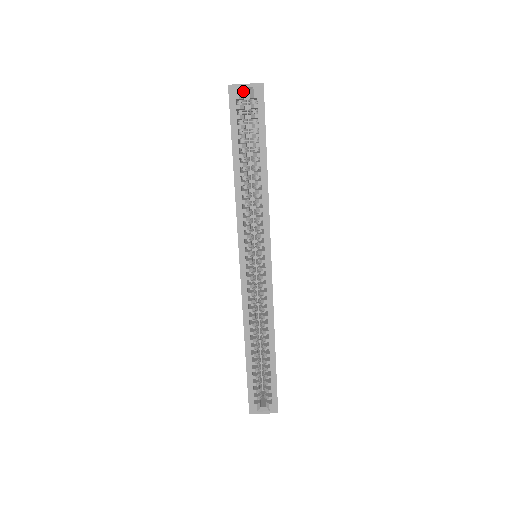
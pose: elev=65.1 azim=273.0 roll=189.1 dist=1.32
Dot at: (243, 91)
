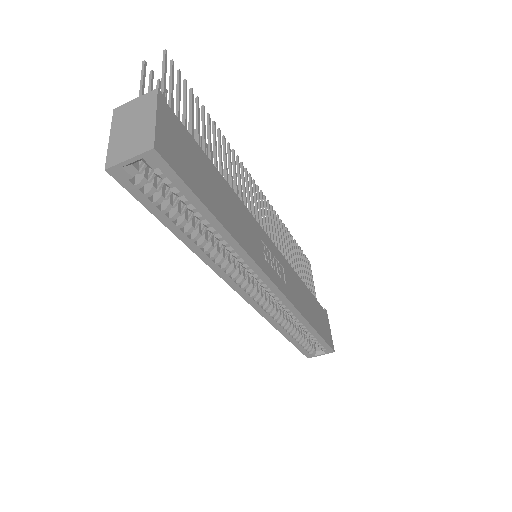
Dot at: (131, 164)
